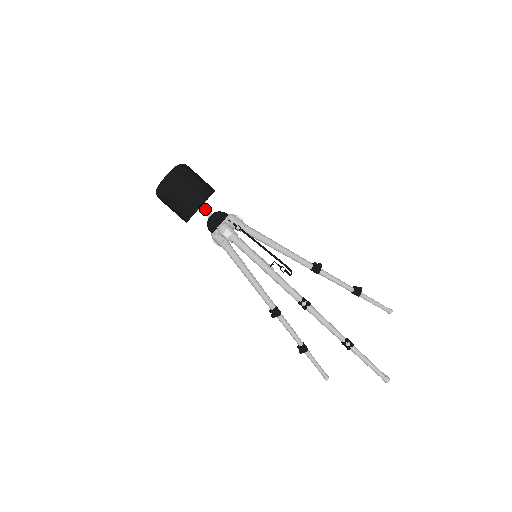
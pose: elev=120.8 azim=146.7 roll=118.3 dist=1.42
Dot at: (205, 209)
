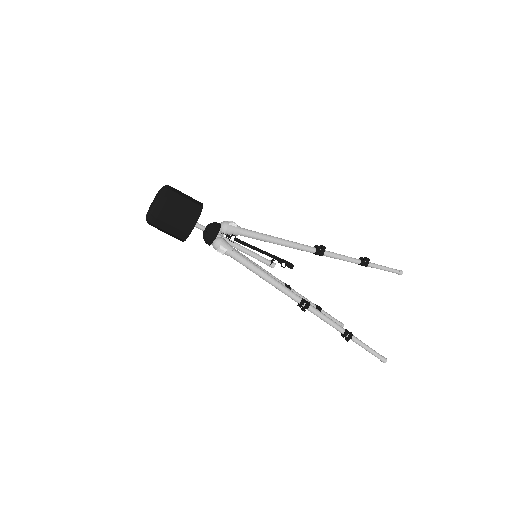
Dot at: (197, 225)
